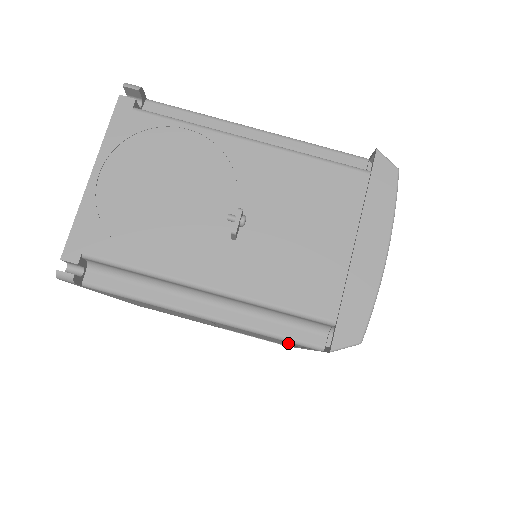
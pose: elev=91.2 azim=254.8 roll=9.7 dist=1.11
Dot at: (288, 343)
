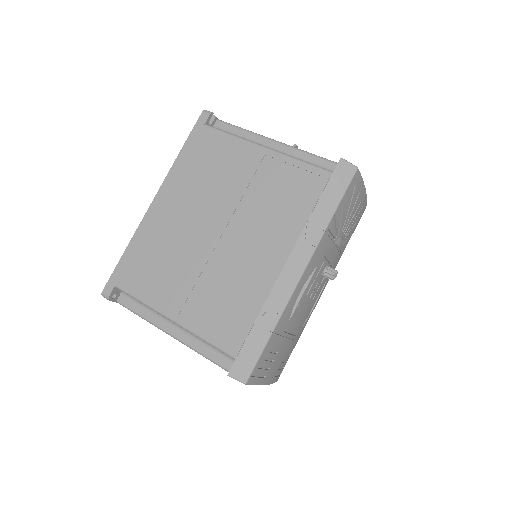
Dot at: (292, 216)
